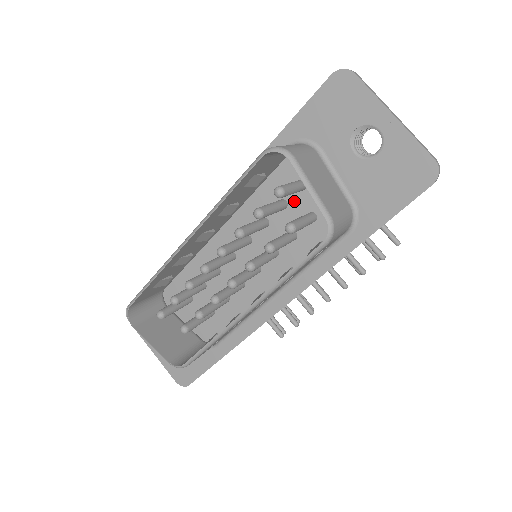
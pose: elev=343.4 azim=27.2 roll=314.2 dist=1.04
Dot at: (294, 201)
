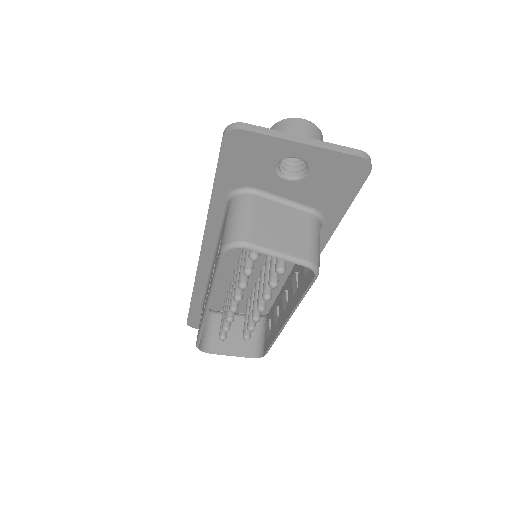
Dot at: occluded
